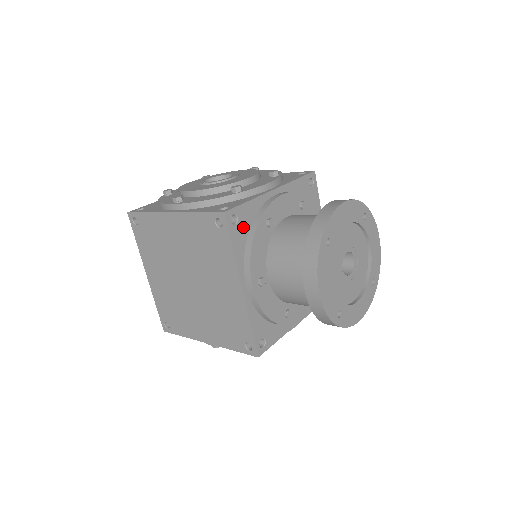
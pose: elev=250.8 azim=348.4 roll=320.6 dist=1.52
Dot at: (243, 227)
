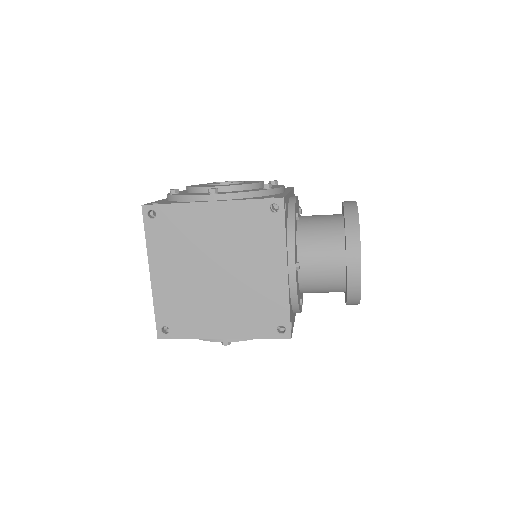
Dot at: (286, 216)
